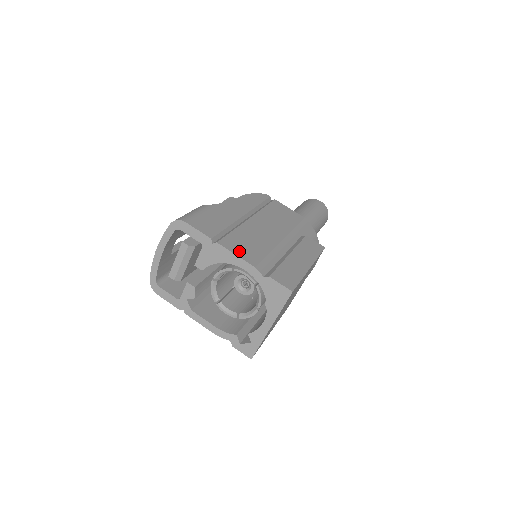
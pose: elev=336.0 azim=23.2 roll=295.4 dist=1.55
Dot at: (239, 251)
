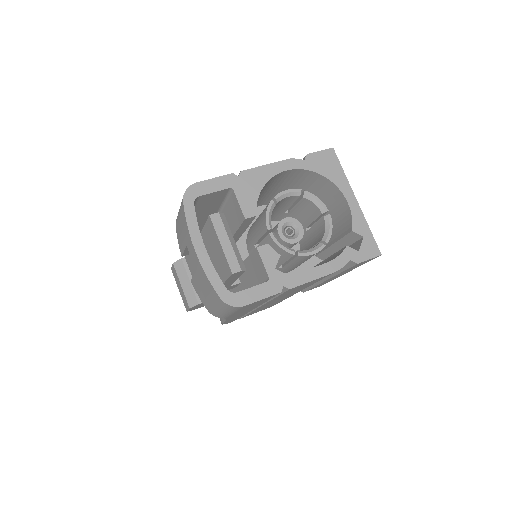
Dot at: occluded
